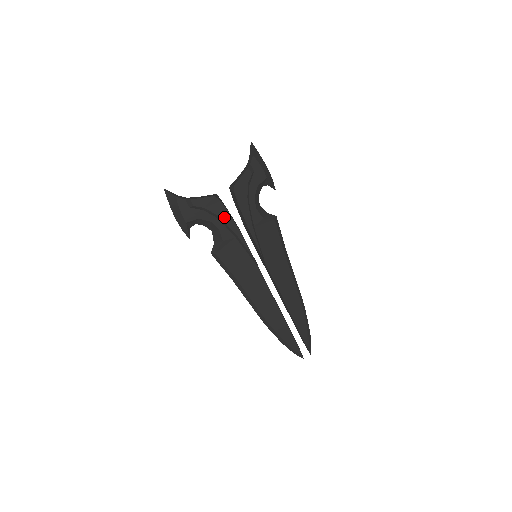
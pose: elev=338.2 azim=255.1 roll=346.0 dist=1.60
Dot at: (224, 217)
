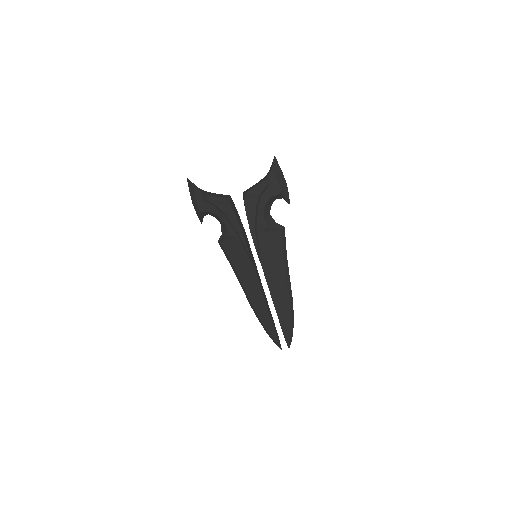
Dot at: (231, 218)
